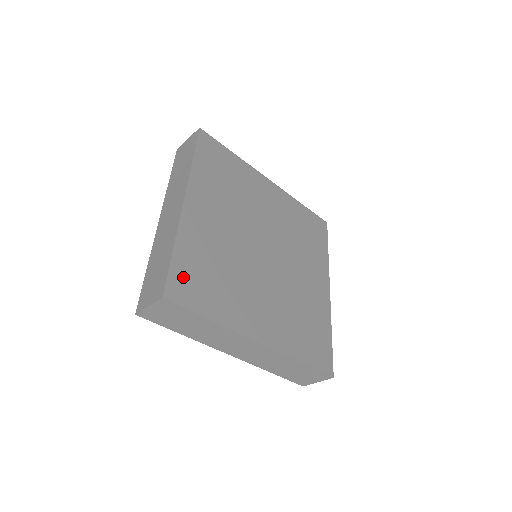
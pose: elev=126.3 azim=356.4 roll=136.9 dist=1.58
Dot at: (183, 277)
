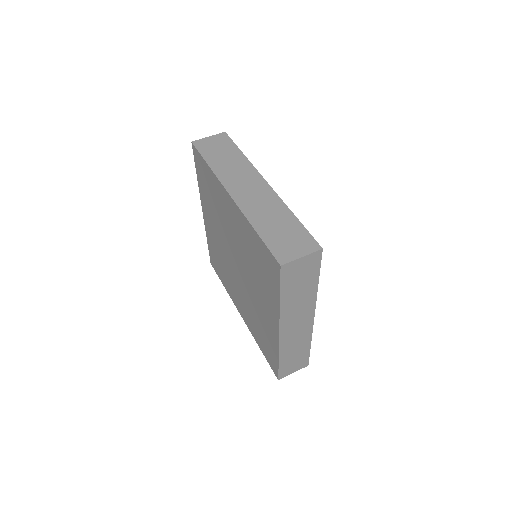
Dot at: occluded
